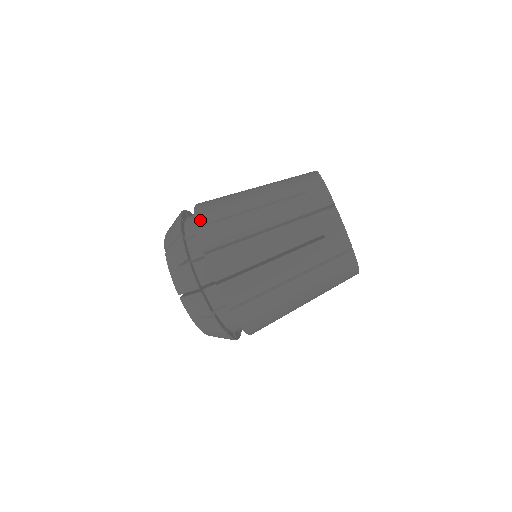
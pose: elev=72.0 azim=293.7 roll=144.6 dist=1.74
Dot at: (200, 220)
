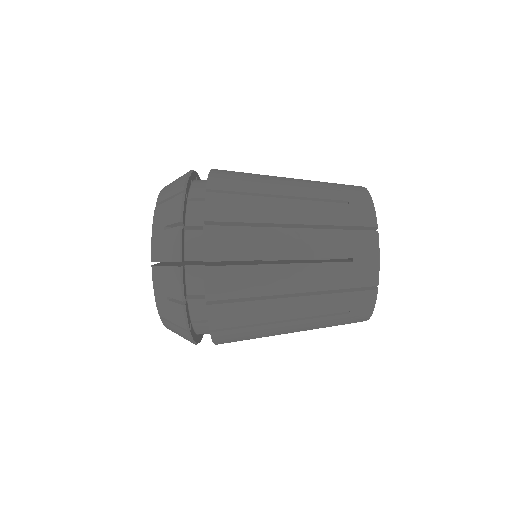
Dot at: (214, 184)
